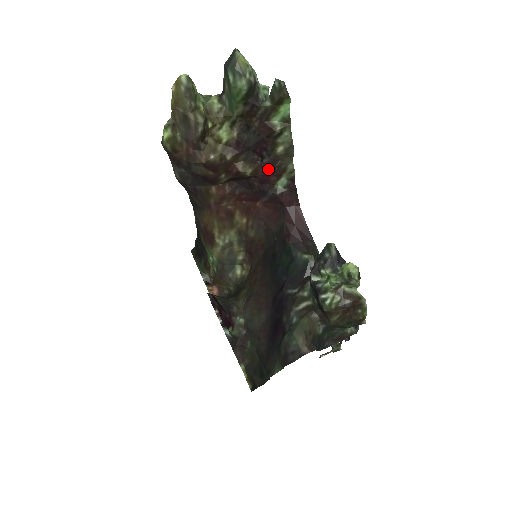
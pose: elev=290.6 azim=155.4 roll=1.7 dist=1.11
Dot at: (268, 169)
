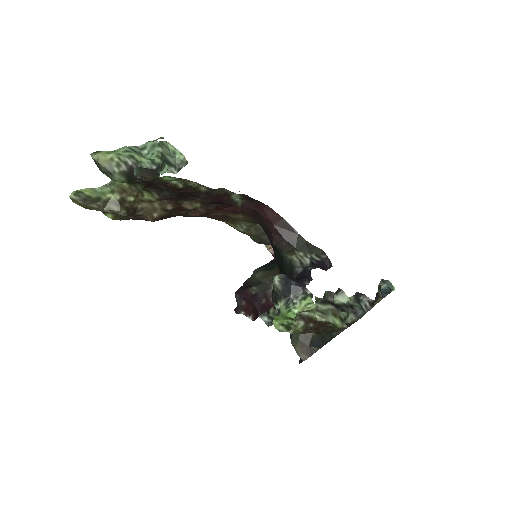
Dot at: (212, 198)
